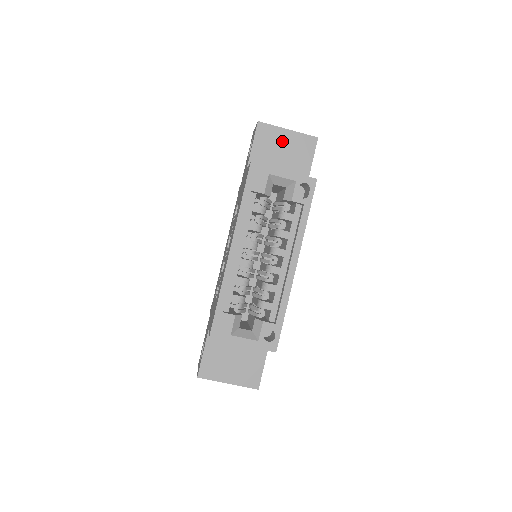
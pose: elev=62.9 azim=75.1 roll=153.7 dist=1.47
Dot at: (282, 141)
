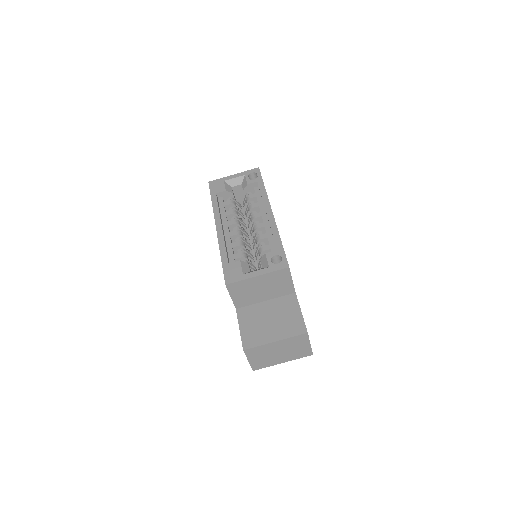
Dot at: occluded
